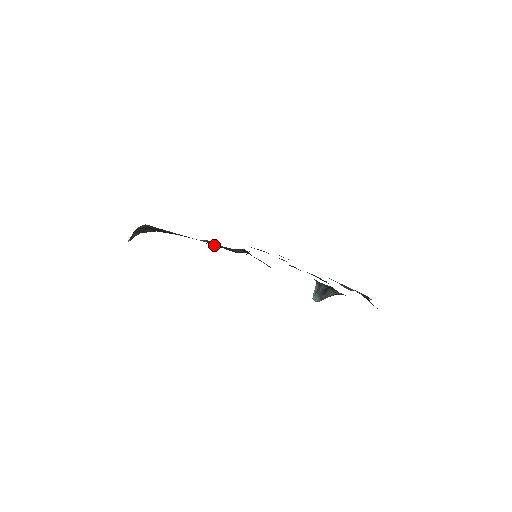
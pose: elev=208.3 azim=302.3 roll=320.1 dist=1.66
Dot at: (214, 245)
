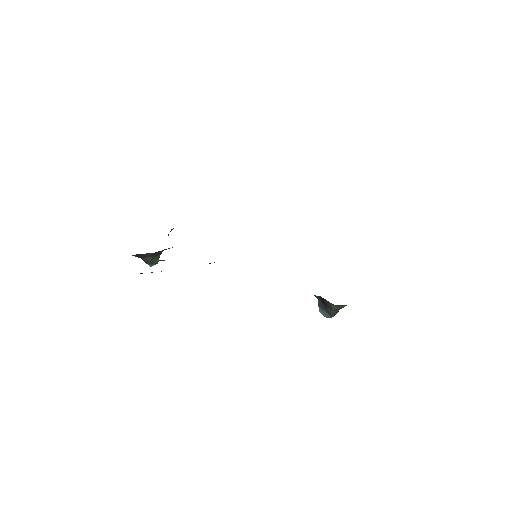
Dot at: occluded
